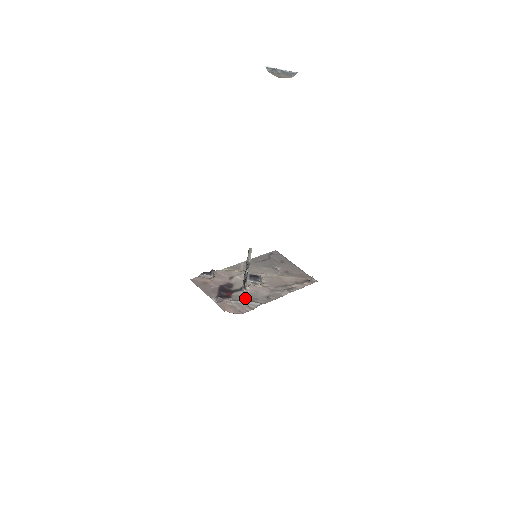
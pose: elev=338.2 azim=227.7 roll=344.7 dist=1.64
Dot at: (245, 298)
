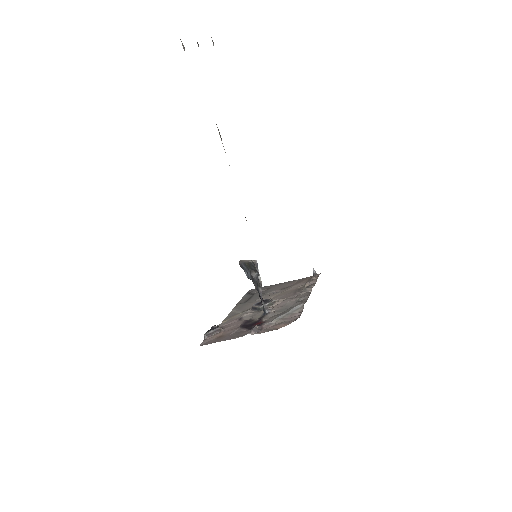
Dot at: (280, 314)
